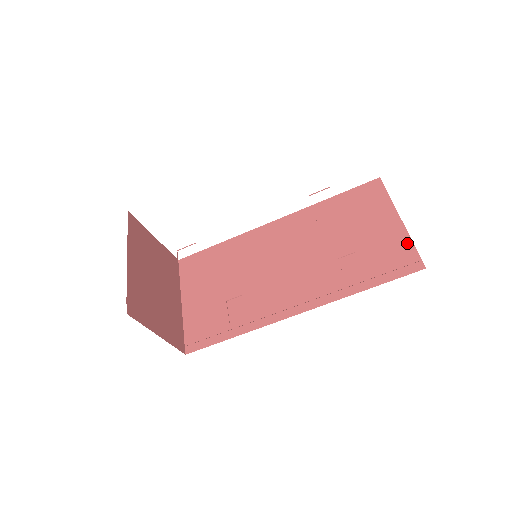
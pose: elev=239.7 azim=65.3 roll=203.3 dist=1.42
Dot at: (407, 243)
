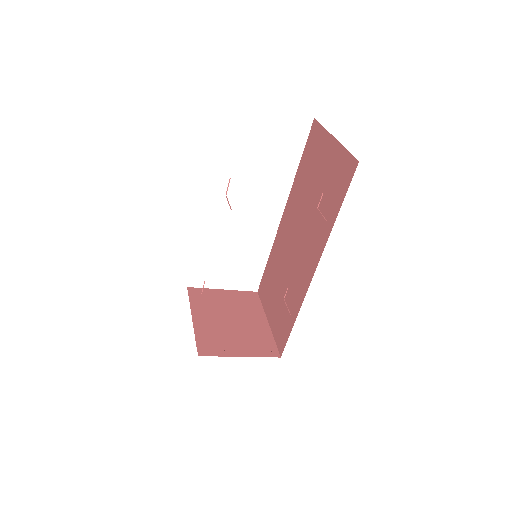
Dot at: (343, 153)
